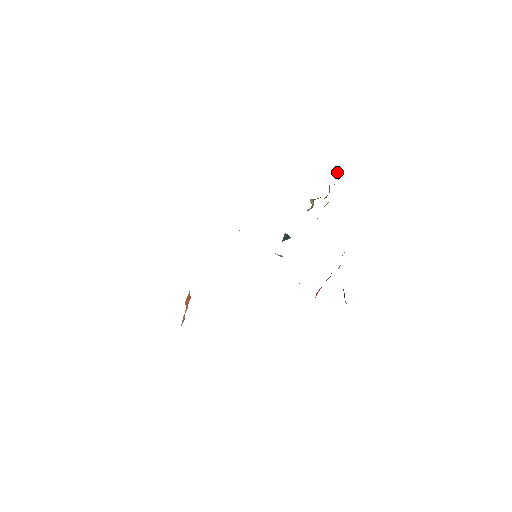
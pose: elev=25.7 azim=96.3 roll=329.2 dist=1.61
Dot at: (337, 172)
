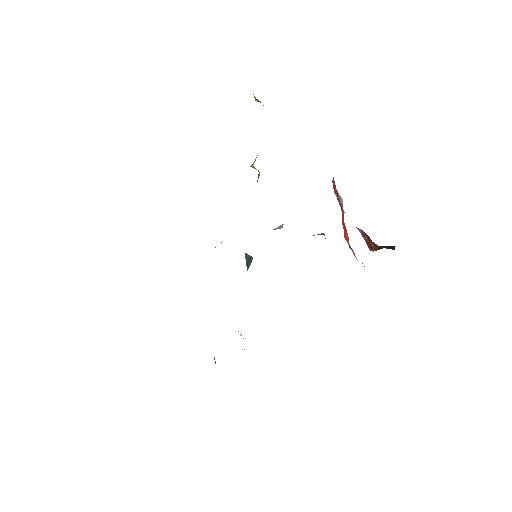
Dot at: (255, 99)
